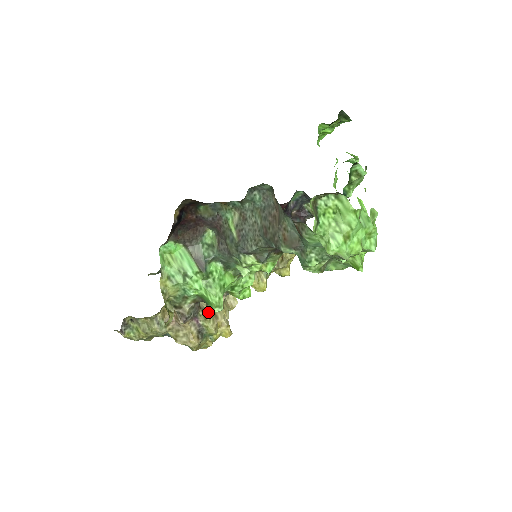
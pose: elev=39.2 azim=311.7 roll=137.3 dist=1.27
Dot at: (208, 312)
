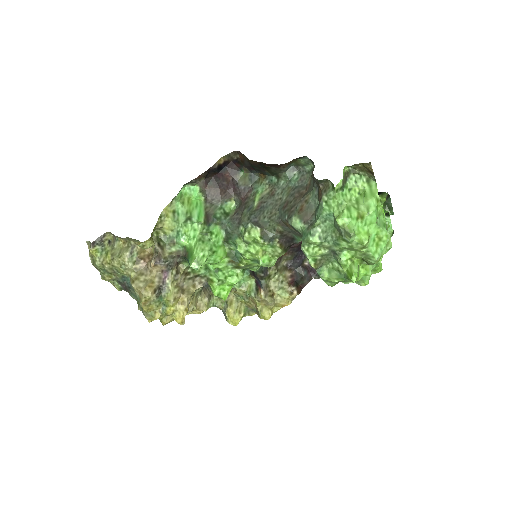
Dot at: (180, 279)
